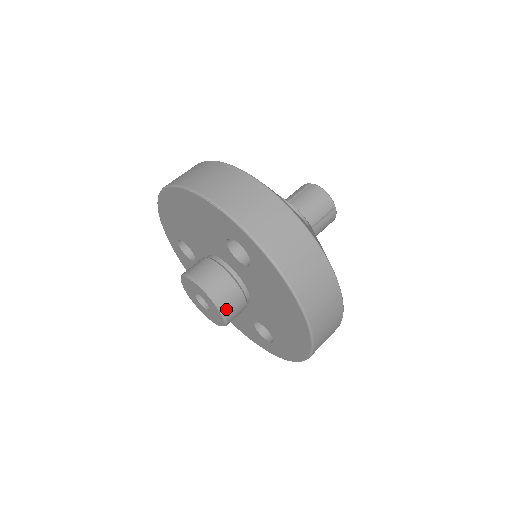
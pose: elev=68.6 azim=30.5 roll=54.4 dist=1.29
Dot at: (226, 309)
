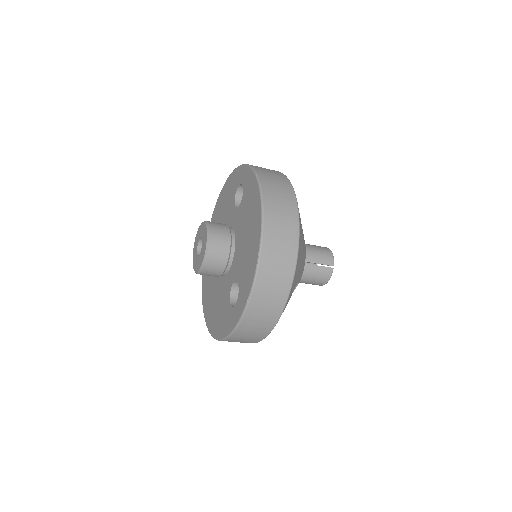
Dot at: (201, 274)
